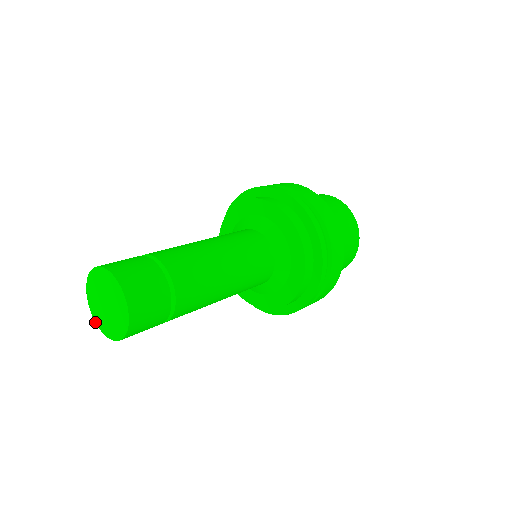
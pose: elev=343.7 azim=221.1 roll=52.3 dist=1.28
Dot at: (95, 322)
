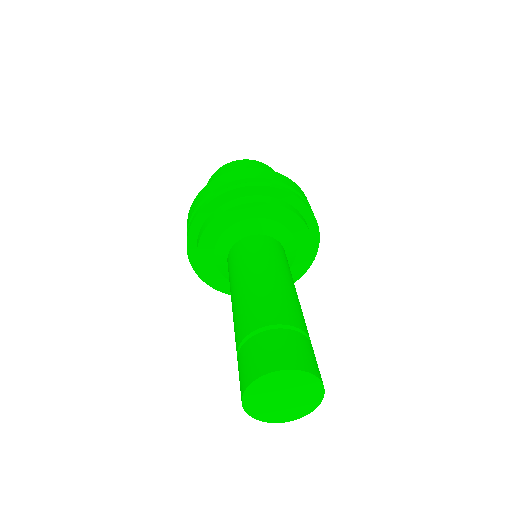
Dot at: occluded
